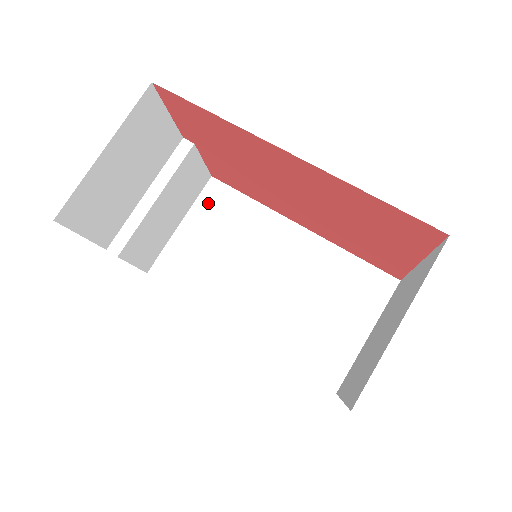
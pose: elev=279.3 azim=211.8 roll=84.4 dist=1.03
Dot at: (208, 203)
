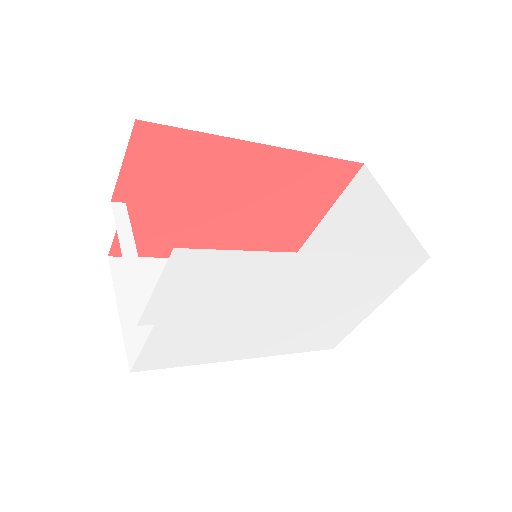
Dot at: occluded
